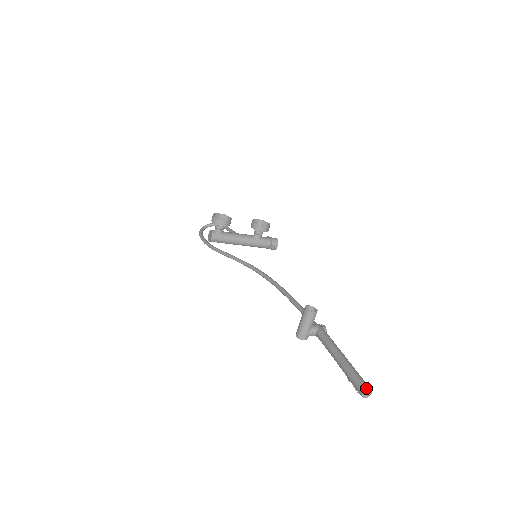
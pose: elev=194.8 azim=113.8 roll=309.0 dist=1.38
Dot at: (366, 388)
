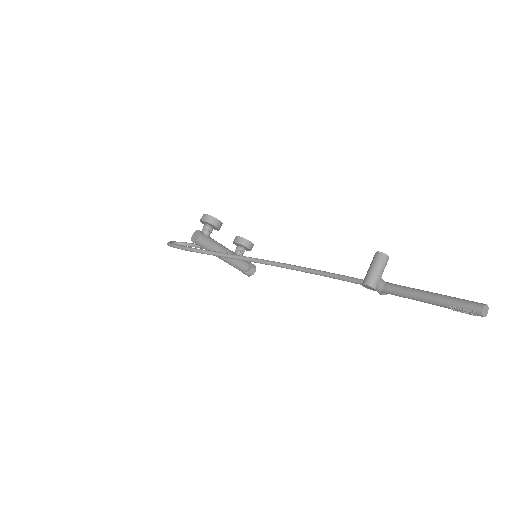
Dot at: occluded
